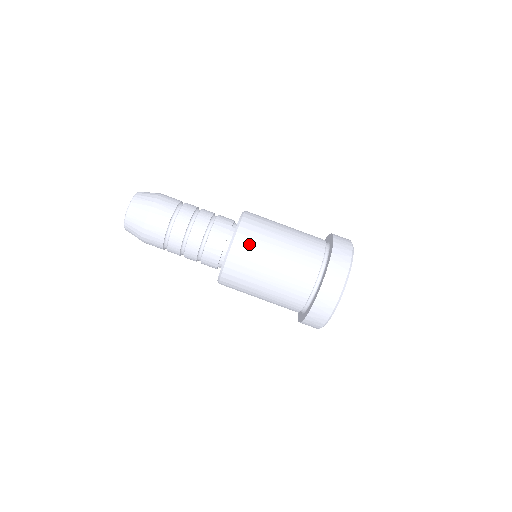
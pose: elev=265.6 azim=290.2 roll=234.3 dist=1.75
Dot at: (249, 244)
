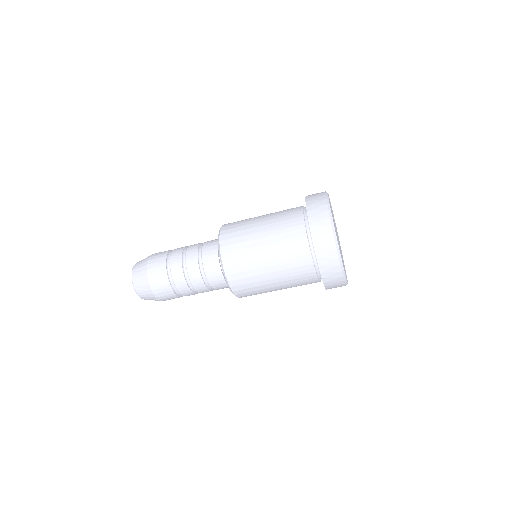
Dot at: (246, 289)
